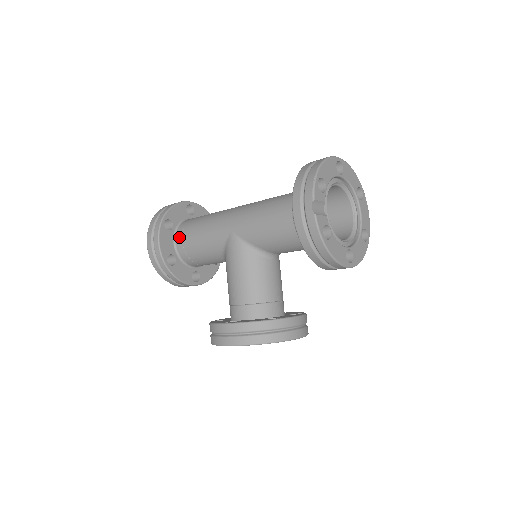
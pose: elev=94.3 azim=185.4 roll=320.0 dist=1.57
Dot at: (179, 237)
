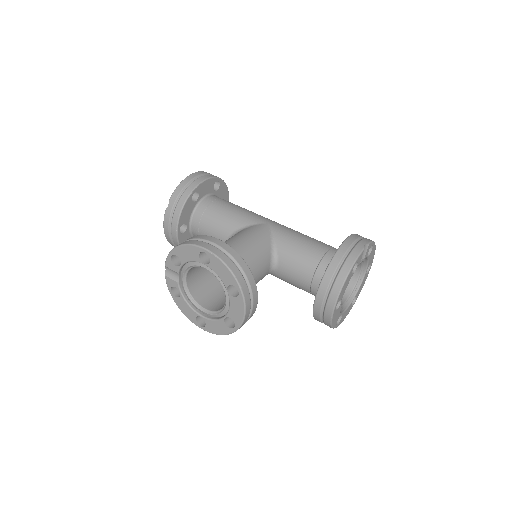
Dot at: (214, 197)
